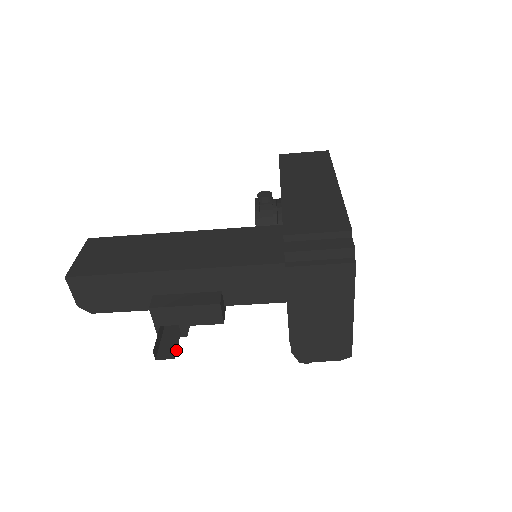
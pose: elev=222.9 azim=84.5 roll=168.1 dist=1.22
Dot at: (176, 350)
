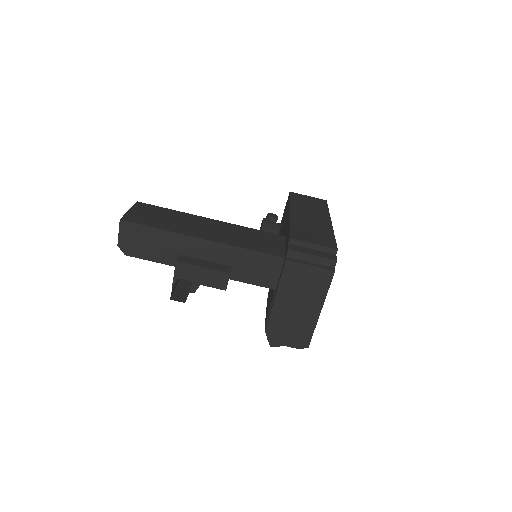
Dot at: (186, 298)
